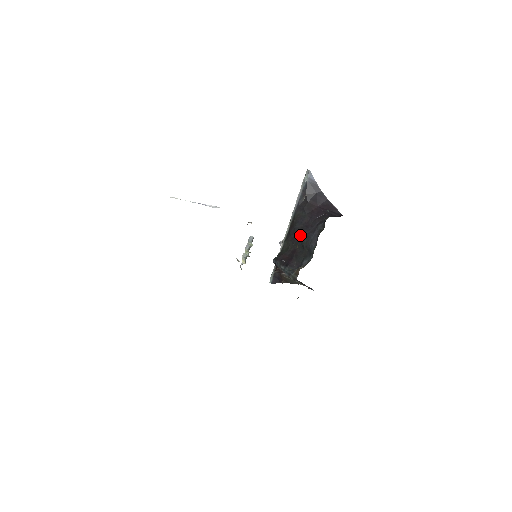
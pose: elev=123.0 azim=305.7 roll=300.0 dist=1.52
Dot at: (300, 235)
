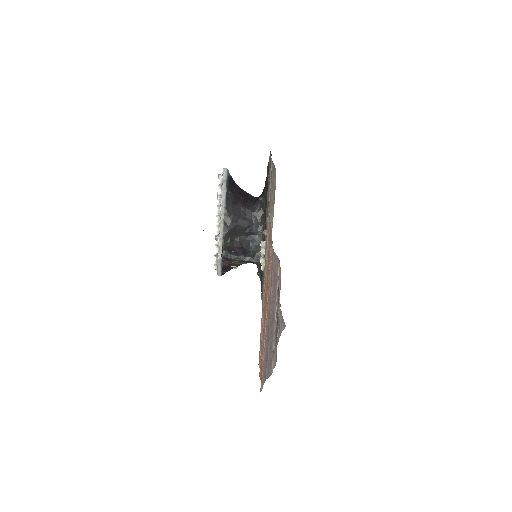
Dot at: (241, 225)
